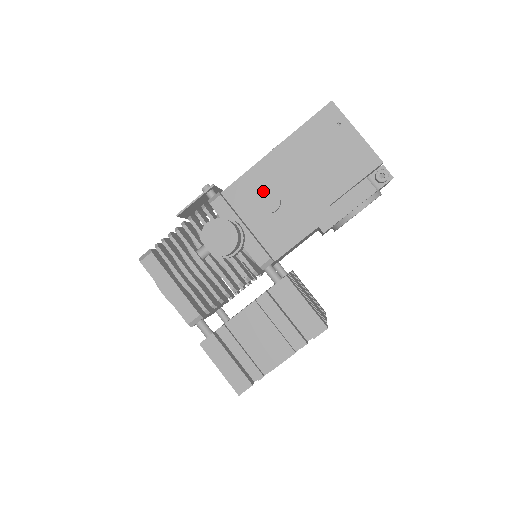
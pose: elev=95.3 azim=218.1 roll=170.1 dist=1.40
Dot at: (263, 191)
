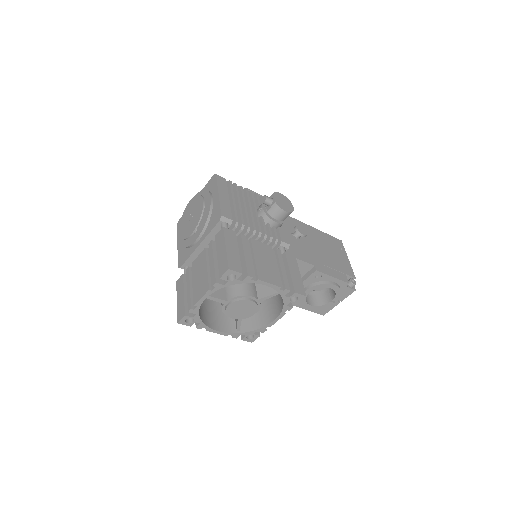
Dot at: occluded
